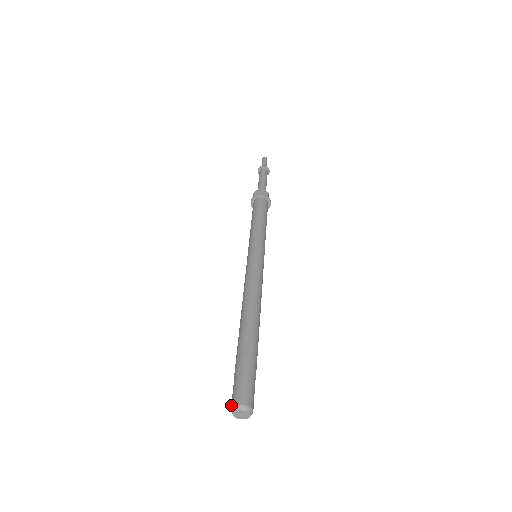
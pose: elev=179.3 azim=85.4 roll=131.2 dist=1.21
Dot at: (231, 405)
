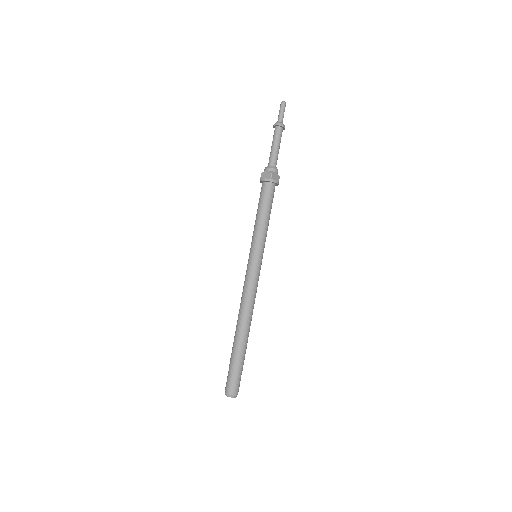
Dot at: (225, 390)
